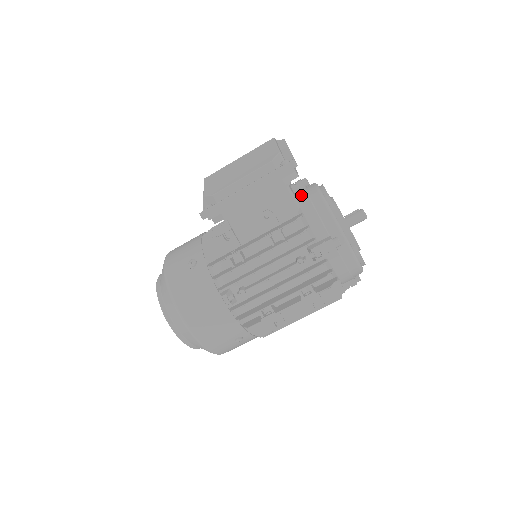
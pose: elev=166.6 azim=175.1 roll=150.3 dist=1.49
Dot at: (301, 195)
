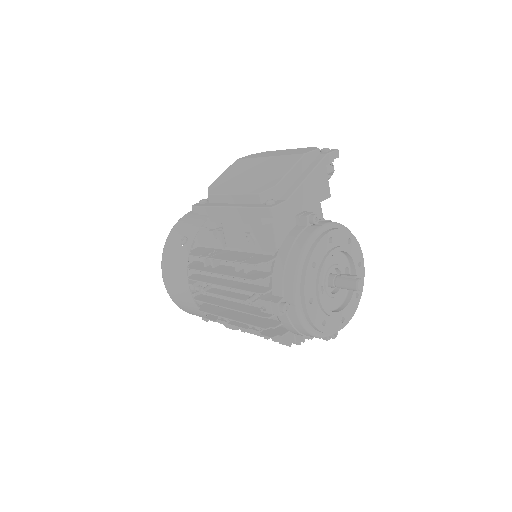
Dot at: (292, 235)
